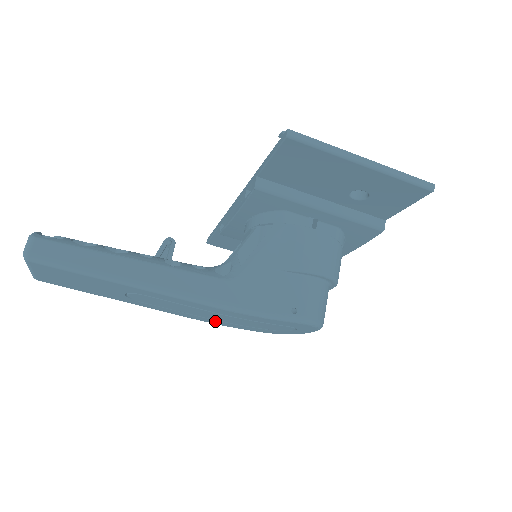
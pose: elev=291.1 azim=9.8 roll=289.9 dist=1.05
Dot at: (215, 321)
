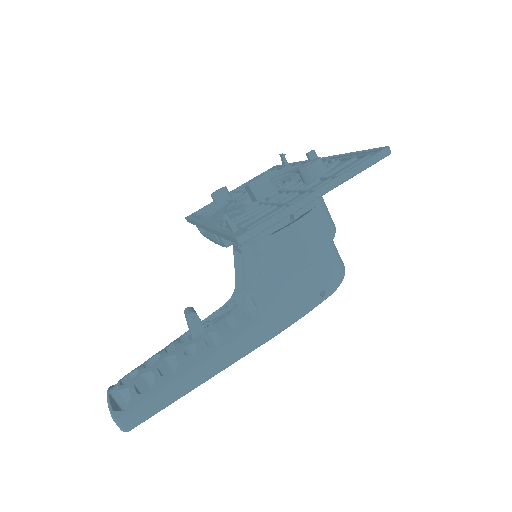
Dot at: occluded
